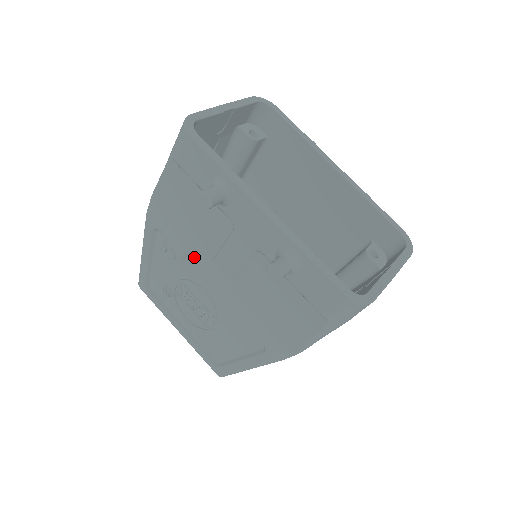
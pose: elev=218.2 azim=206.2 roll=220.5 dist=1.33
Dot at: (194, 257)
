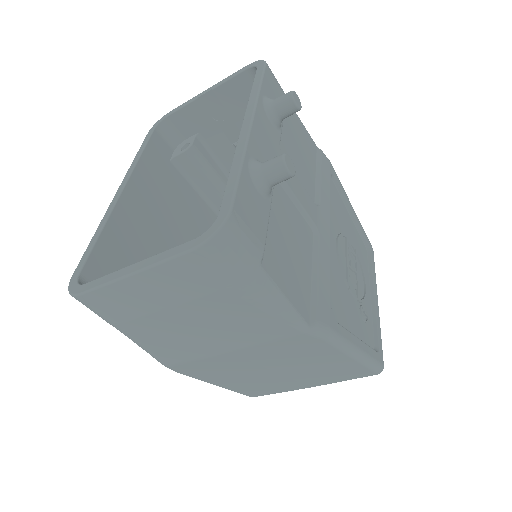
Dot at: occluded
